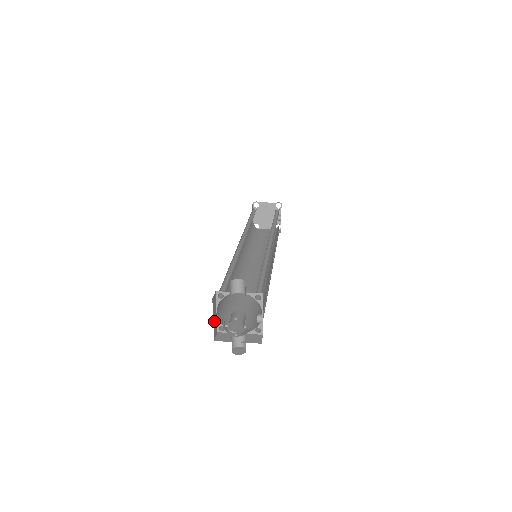
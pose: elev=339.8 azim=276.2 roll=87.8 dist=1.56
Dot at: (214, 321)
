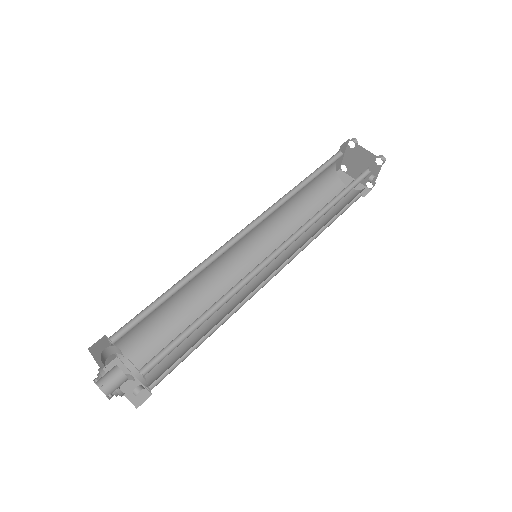
Dot at: occluded
